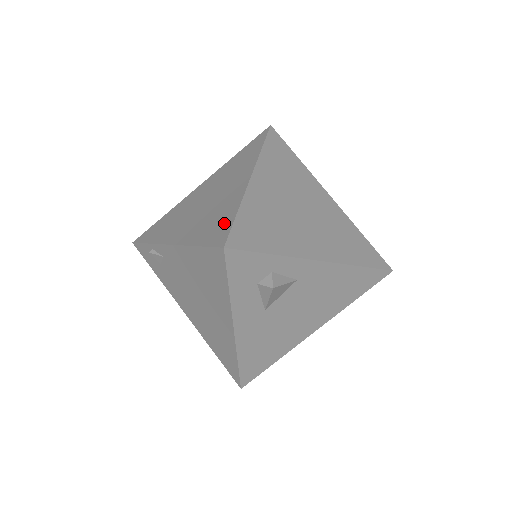
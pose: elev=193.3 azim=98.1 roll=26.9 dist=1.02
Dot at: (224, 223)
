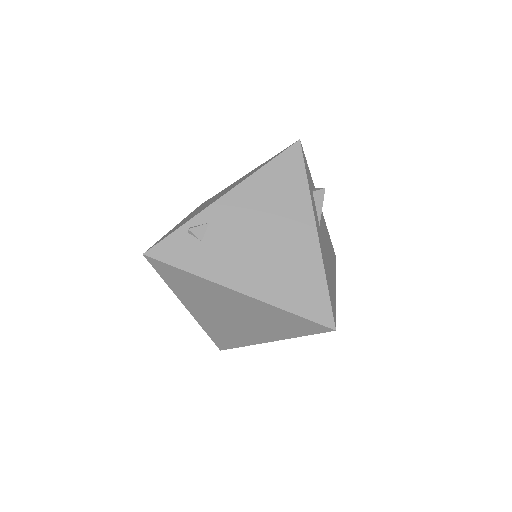
Dot at: (271, 158)
